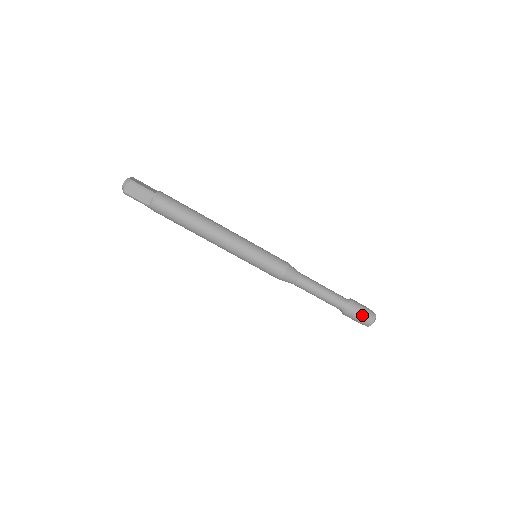
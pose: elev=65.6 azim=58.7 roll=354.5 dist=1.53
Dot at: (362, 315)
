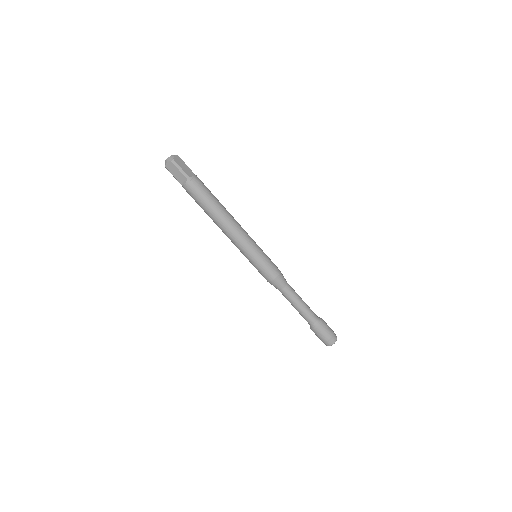
Dot at: (330, 328)
